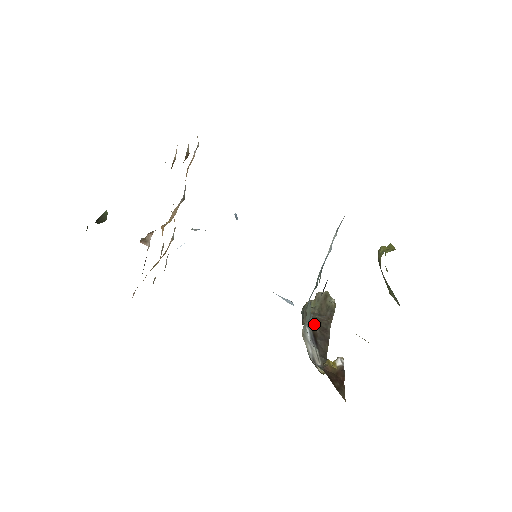
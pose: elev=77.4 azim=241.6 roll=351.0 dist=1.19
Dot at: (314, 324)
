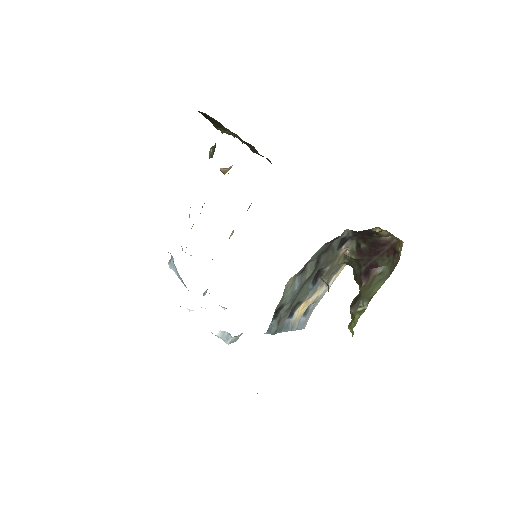
Dot at: occluded
